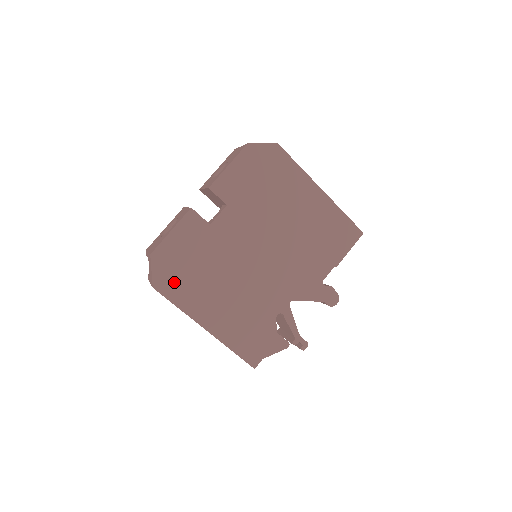
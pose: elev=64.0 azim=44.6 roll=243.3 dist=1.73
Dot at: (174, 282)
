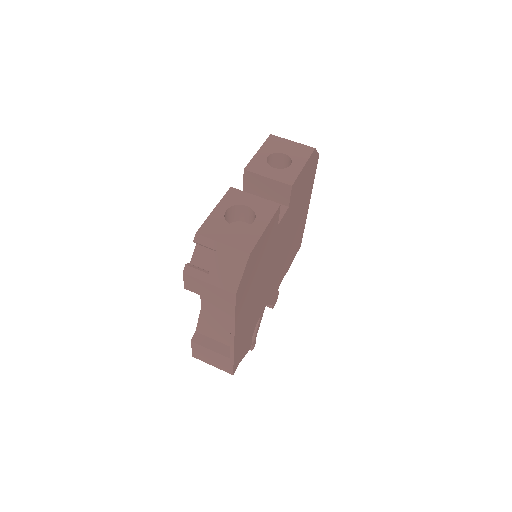
Dot at: (245, 287)
